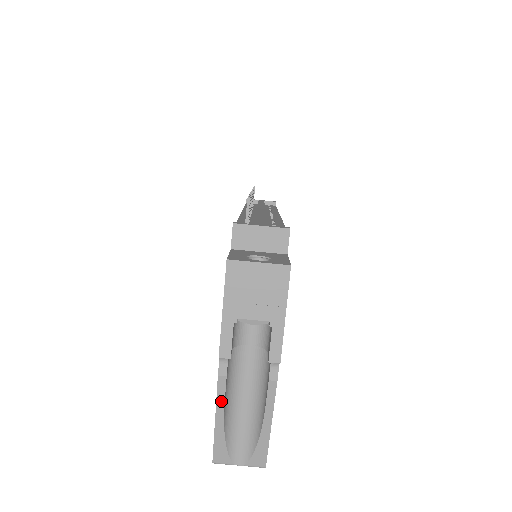
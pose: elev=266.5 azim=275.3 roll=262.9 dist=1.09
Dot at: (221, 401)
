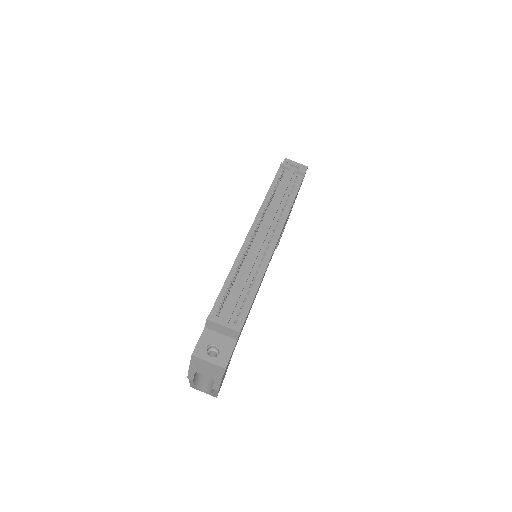
Dot at: (192, 381)
